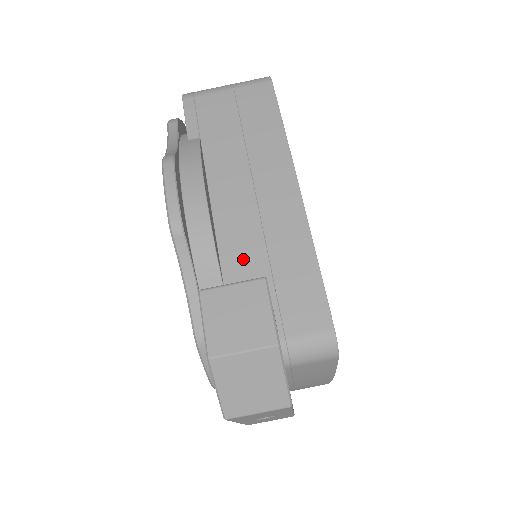
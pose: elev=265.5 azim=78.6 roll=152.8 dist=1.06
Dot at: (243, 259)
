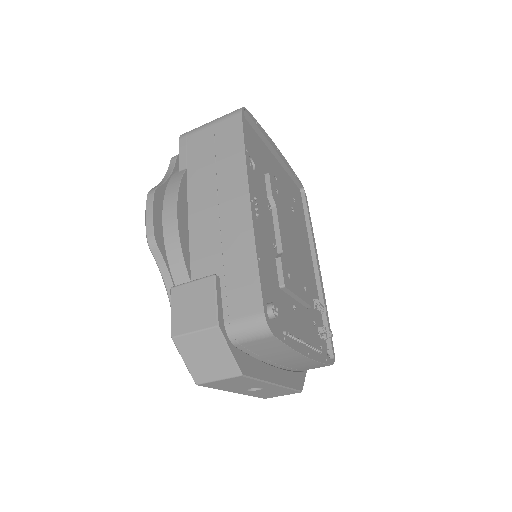
Dot at: (205, 261)
